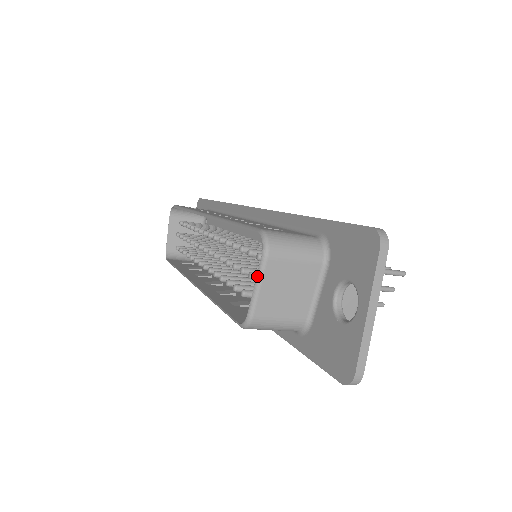
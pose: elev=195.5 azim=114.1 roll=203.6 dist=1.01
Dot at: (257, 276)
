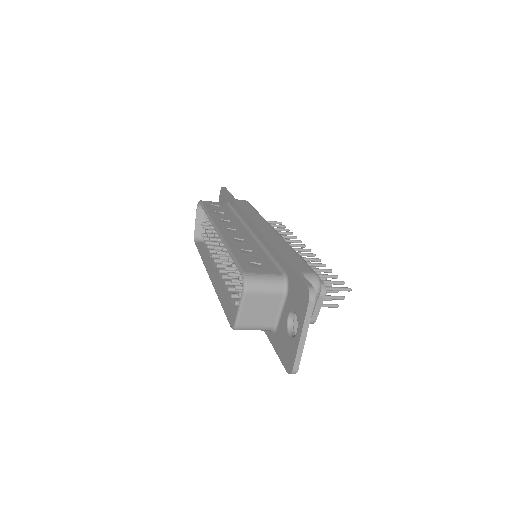
Dot at: (240, 303)
